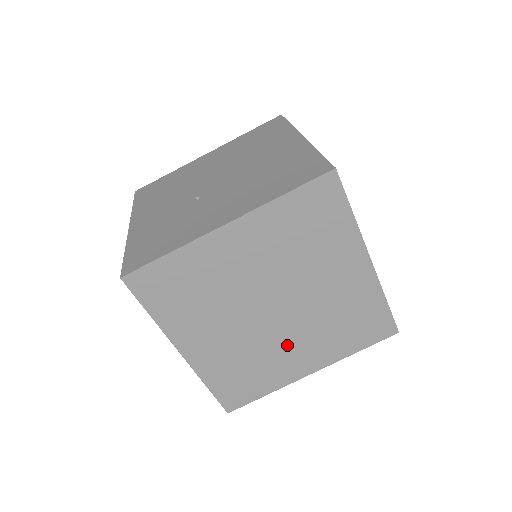
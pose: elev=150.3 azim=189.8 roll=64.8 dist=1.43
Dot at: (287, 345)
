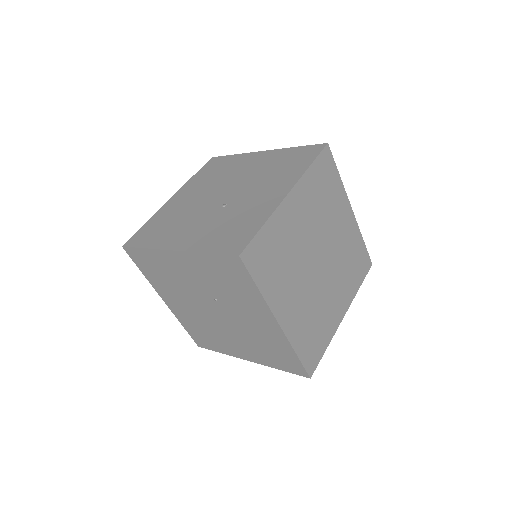
Dot at: (329, 293)
